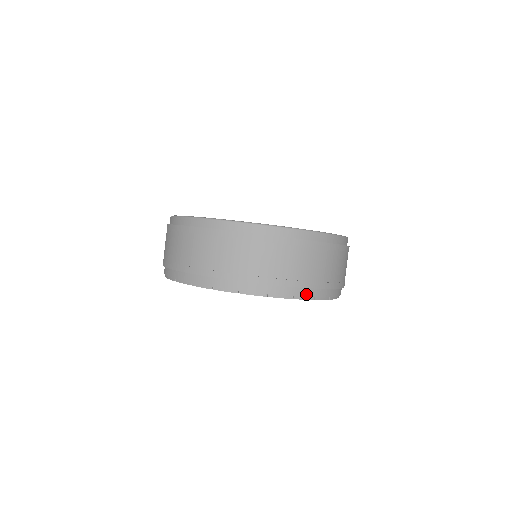
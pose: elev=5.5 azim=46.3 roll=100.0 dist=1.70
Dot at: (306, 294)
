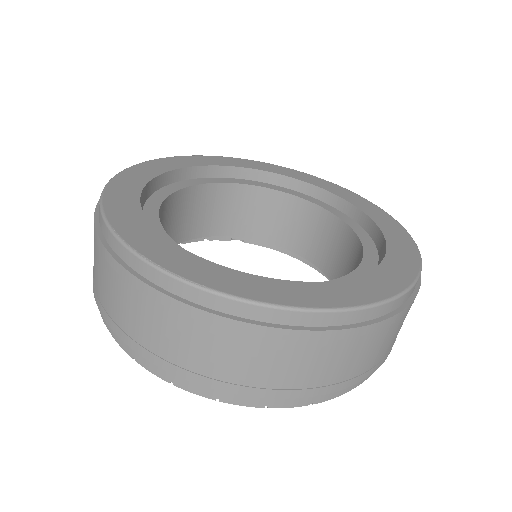
Dot at: (294, 402)
